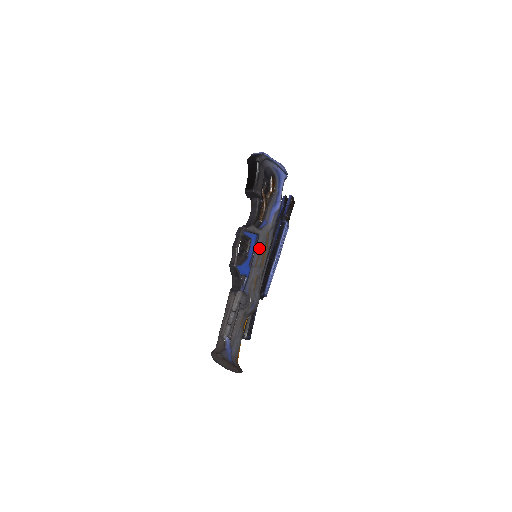
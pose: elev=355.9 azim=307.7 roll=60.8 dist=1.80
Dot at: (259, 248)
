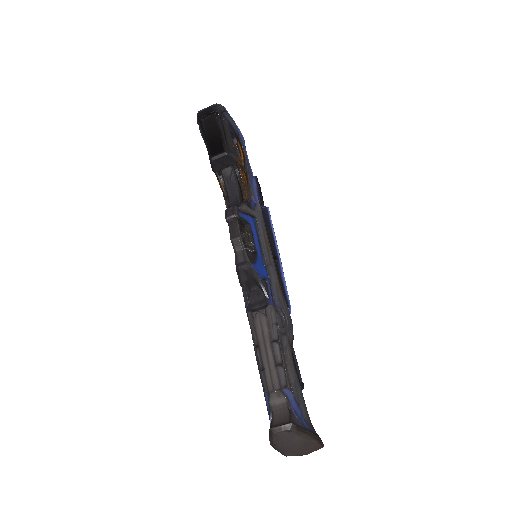
Dot at: (263, 237)
